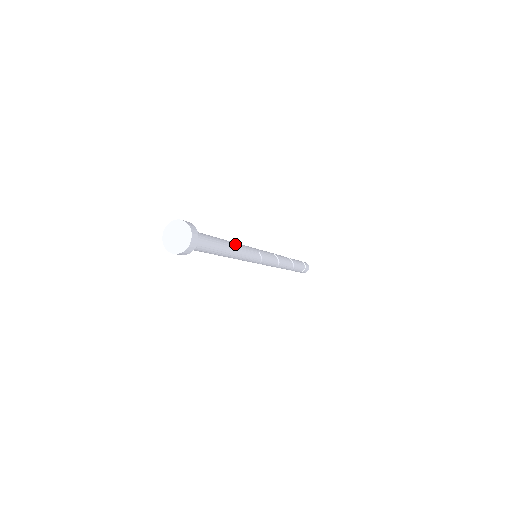
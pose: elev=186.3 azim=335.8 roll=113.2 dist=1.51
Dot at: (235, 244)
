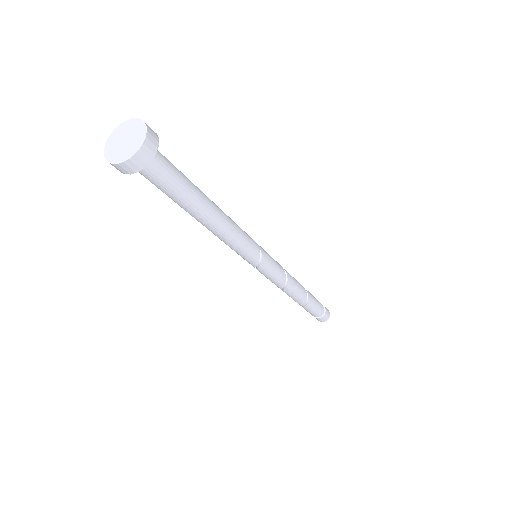
Dot at: (225, 216)
